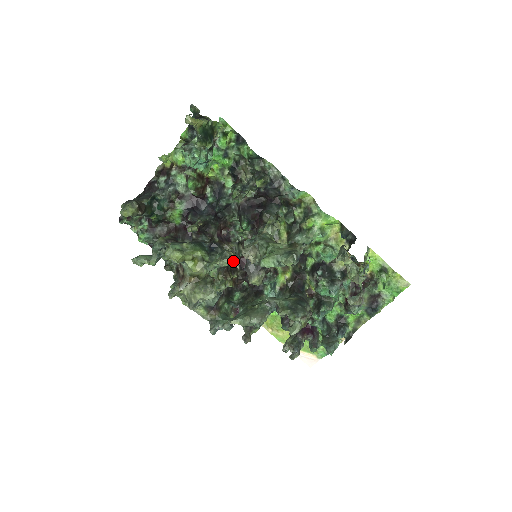
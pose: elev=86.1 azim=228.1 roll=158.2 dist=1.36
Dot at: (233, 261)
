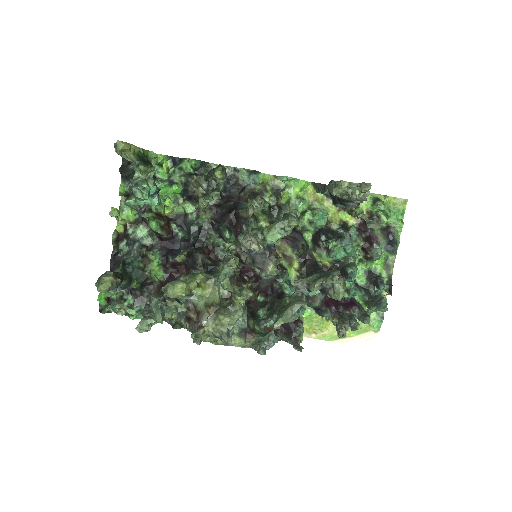
Dot at: (238, 270)
